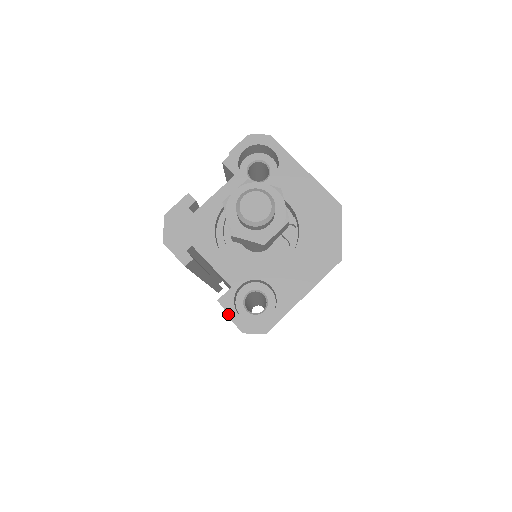
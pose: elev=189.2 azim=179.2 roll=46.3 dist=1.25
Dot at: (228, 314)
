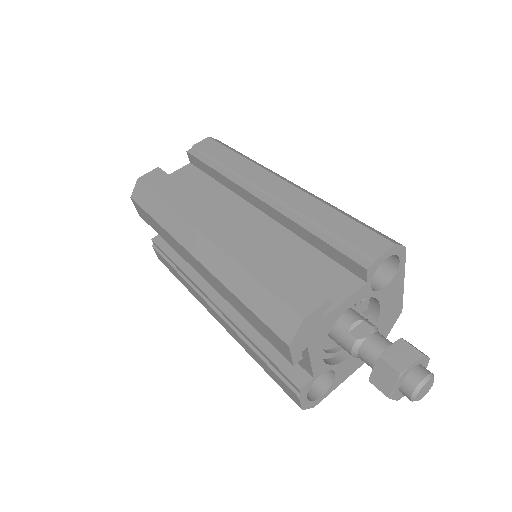
Dot at: (301, 399)
